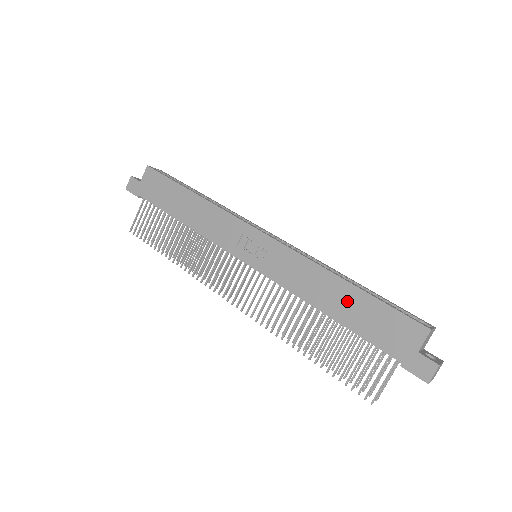
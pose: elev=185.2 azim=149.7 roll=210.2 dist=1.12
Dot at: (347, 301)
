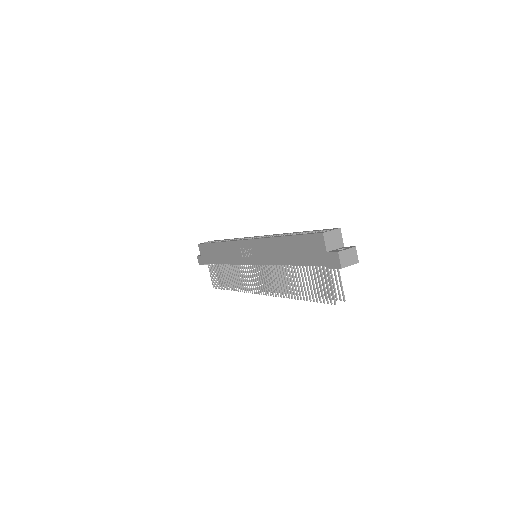
Dot at: (289, 249)
